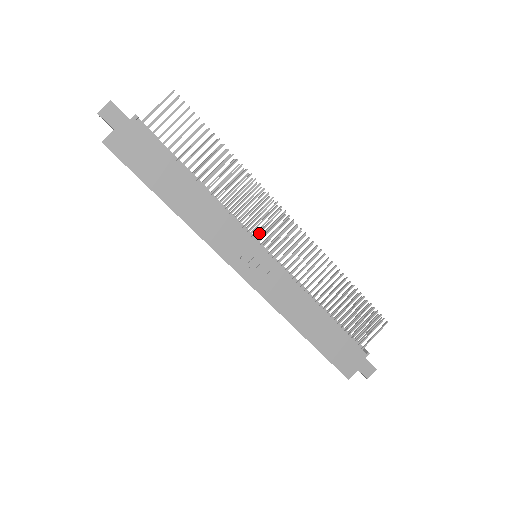
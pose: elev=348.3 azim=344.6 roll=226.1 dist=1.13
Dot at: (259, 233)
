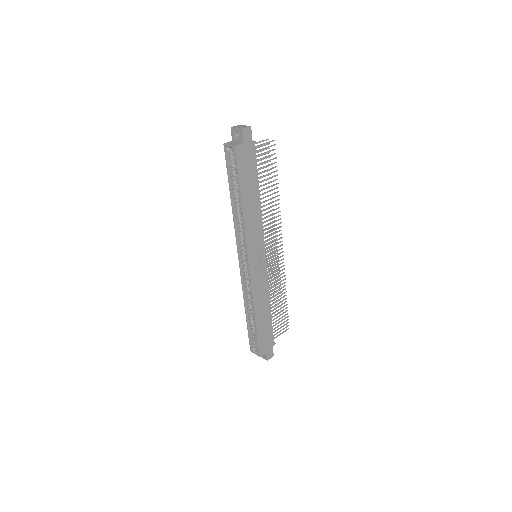
Dot at: occluded
